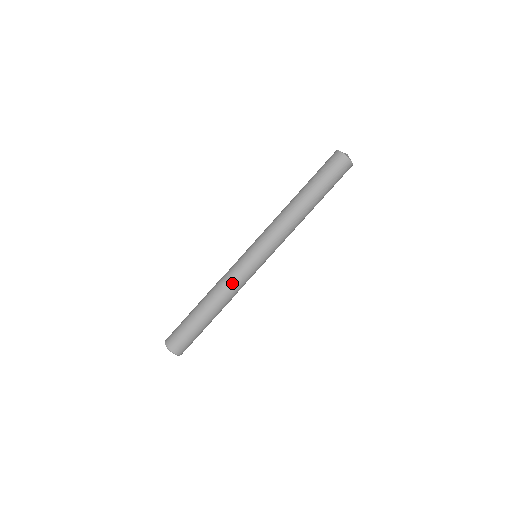
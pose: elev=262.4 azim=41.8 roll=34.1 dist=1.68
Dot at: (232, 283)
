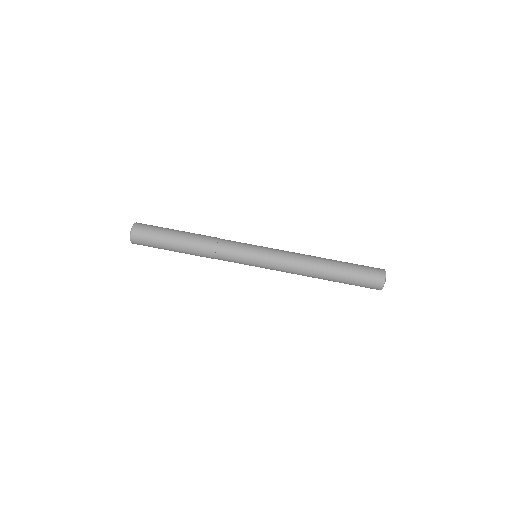
Dot at: (221, 250)
